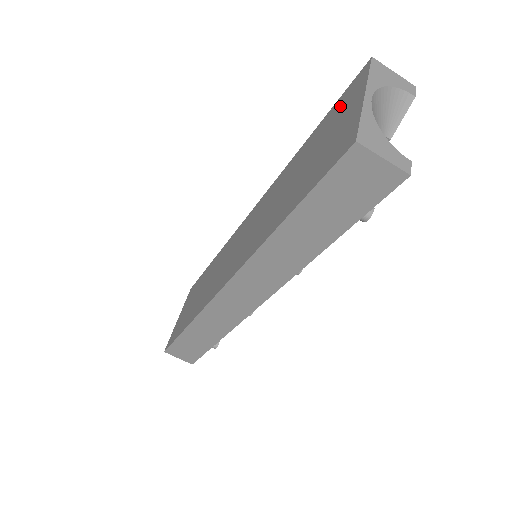
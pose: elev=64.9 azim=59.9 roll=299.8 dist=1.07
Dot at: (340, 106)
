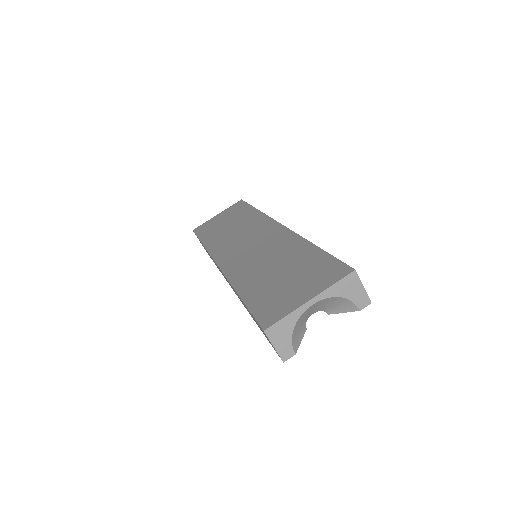
Dot at: (322, 269)
